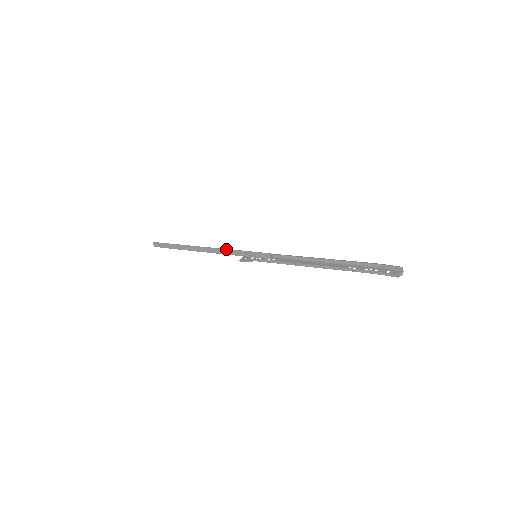
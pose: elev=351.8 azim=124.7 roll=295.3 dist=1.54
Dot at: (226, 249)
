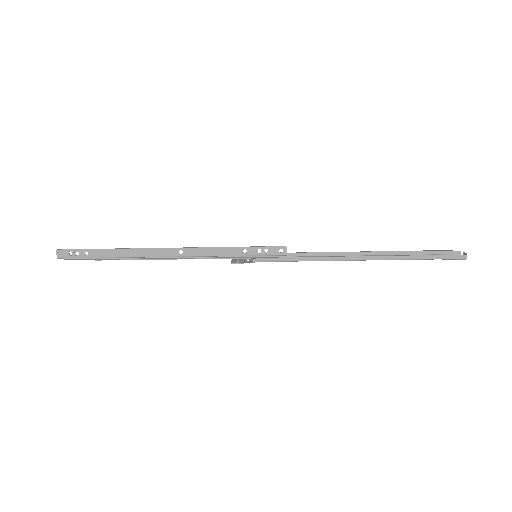
Dot at: (210, 247)
